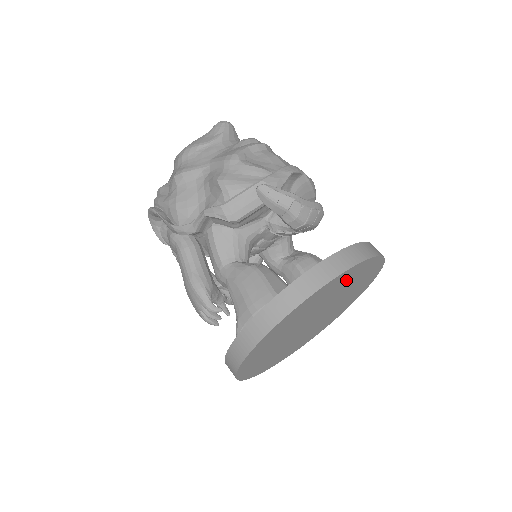
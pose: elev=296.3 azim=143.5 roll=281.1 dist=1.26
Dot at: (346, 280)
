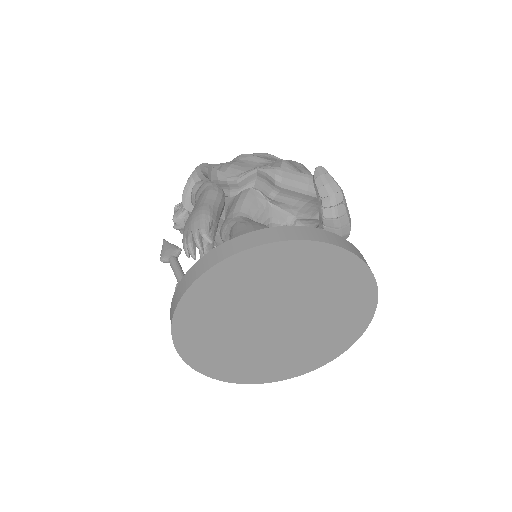
Dot at: (343, 284)
